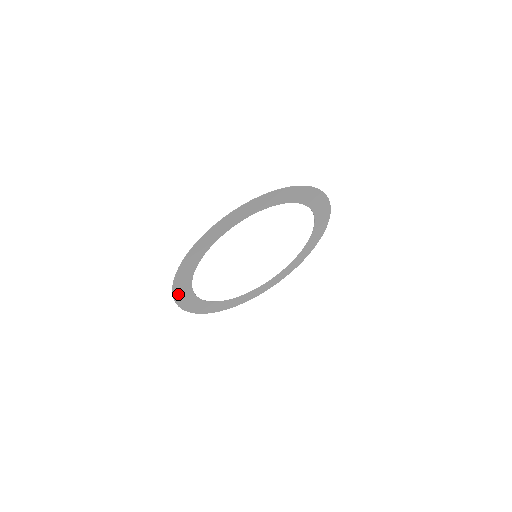
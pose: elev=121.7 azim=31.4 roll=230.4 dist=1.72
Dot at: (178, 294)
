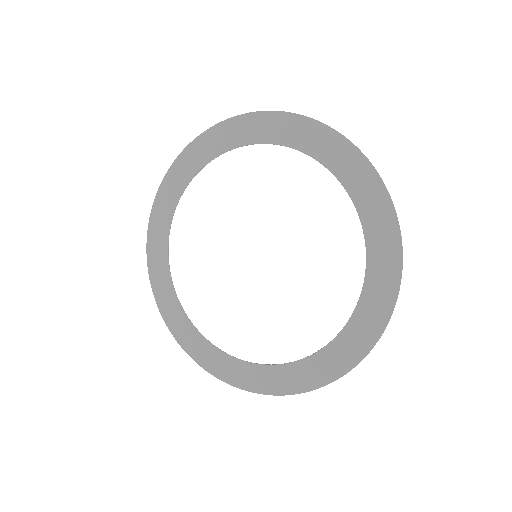
Dot at: (164, 305)
